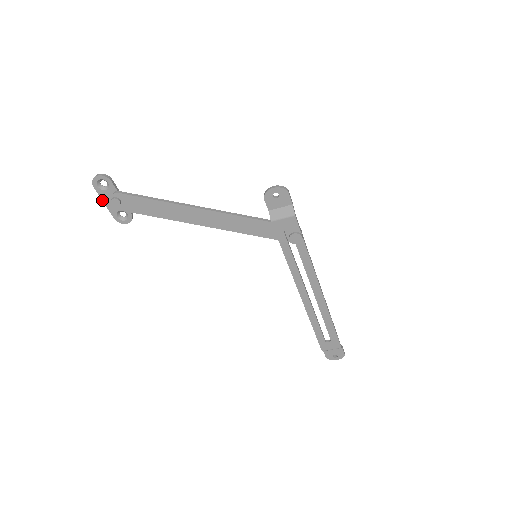
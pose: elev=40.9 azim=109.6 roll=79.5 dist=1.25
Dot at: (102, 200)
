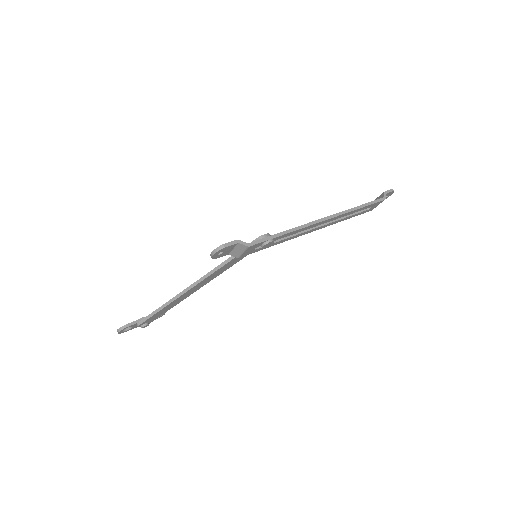
Dot at: occluded
